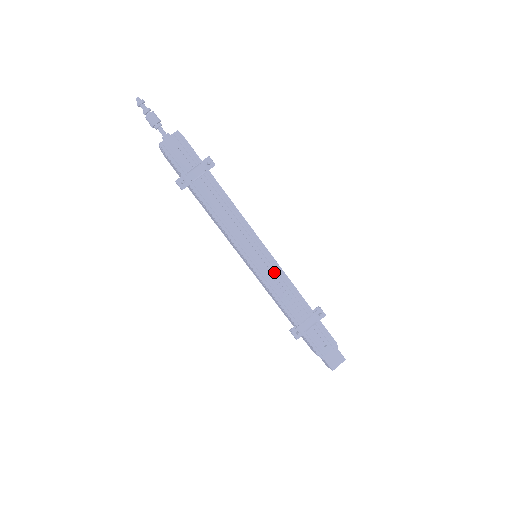
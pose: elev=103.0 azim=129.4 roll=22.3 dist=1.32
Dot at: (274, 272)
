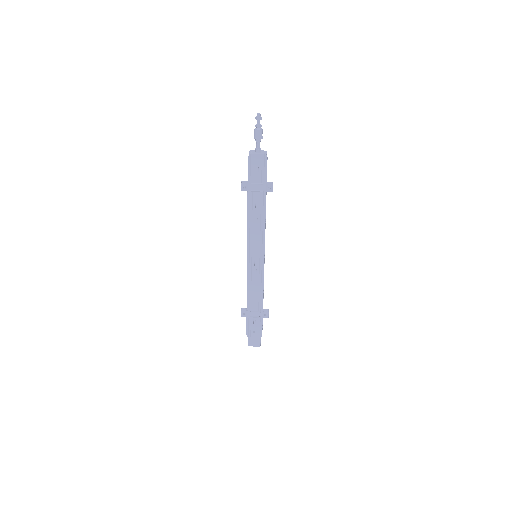
Dot at: (258, 274)
